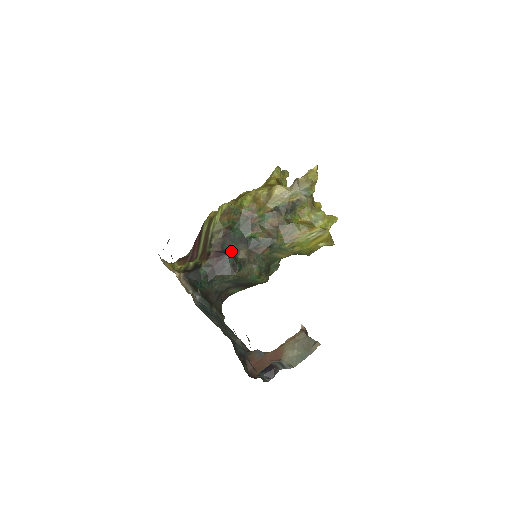
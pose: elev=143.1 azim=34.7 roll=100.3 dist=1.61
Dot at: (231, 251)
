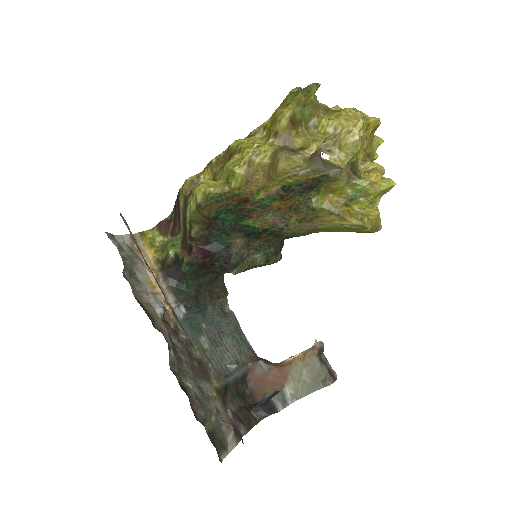
Dot at: (221, 244)
